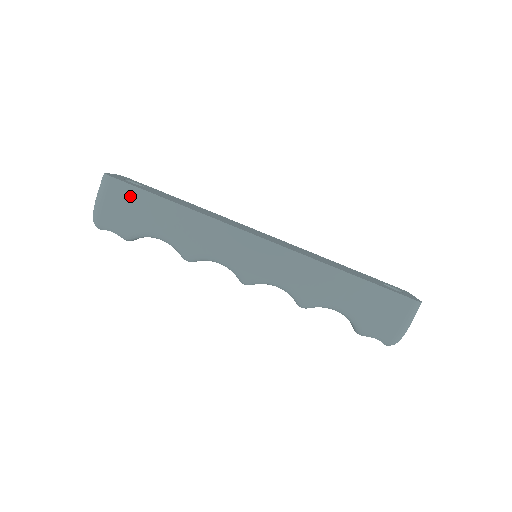
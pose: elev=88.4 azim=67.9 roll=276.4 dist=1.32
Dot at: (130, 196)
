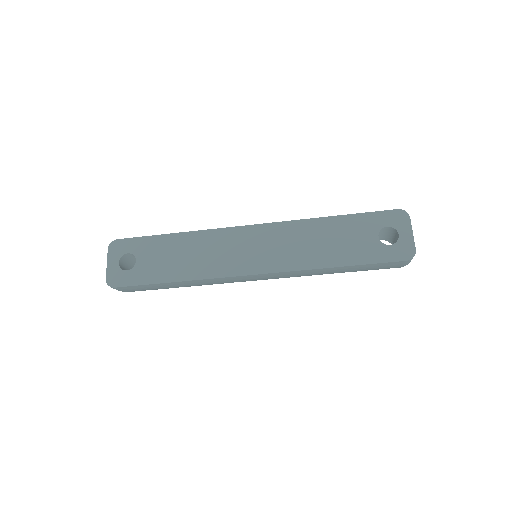
Dot at: (138, 288)
